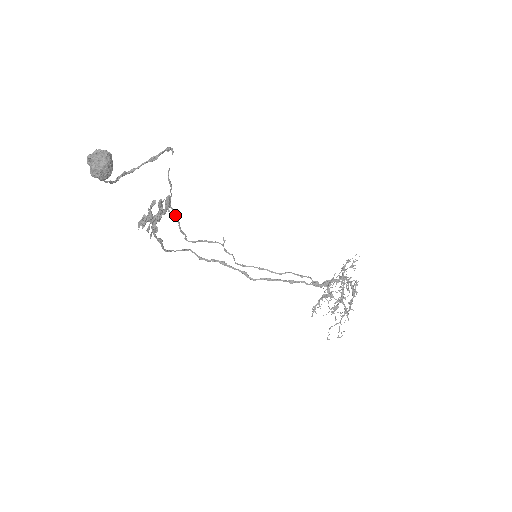
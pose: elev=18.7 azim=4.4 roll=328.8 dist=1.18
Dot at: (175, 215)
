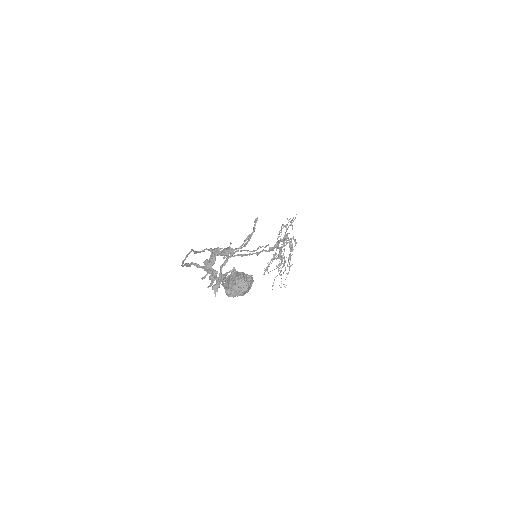
Dot at: occluded
